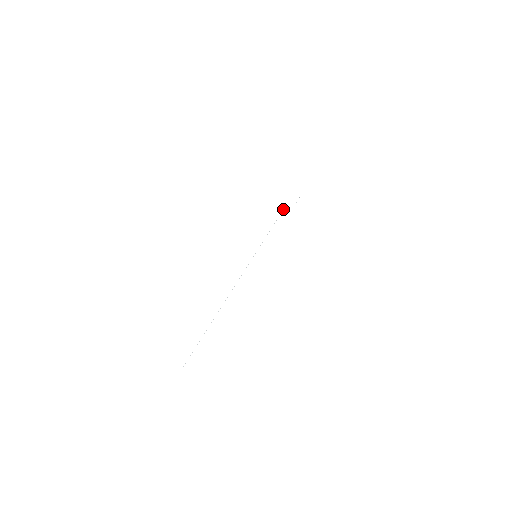
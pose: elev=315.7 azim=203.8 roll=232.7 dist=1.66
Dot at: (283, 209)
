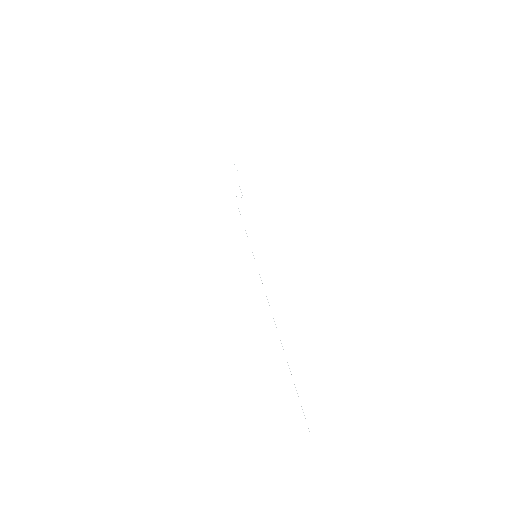
Dot at: occluded
